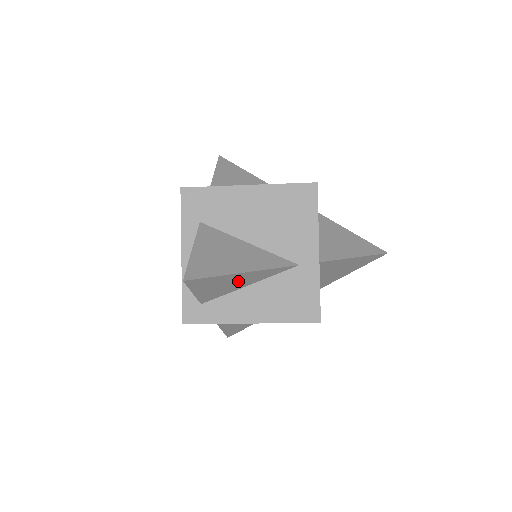
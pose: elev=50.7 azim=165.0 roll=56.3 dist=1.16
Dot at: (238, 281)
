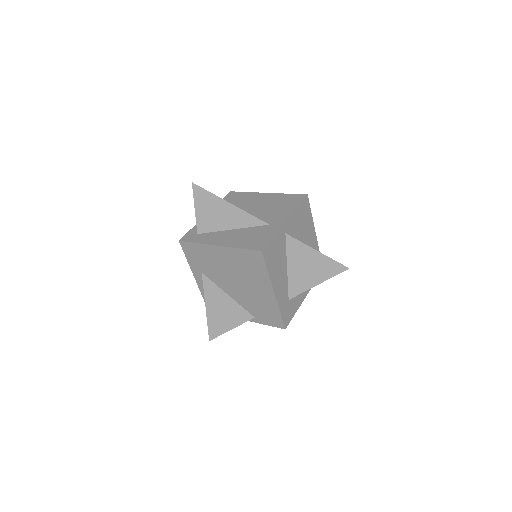
Dot at: (225, 215)
